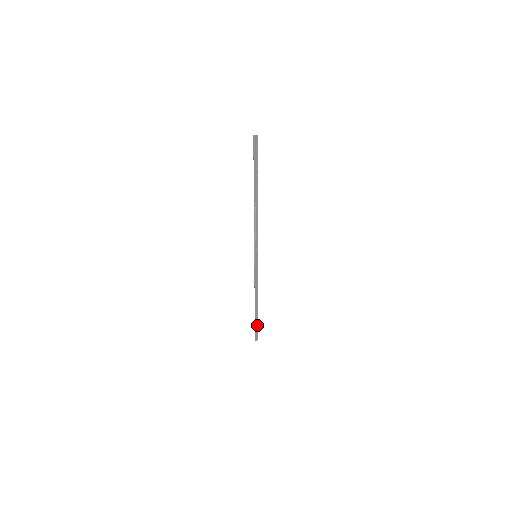
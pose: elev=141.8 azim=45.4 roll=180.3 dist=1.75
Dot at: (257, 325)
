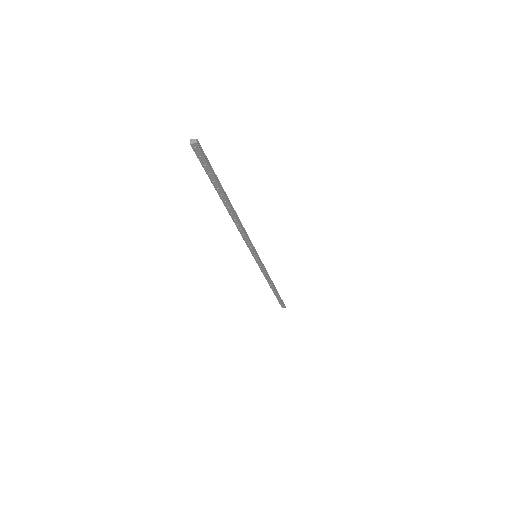
Dot at: (280, 300)
